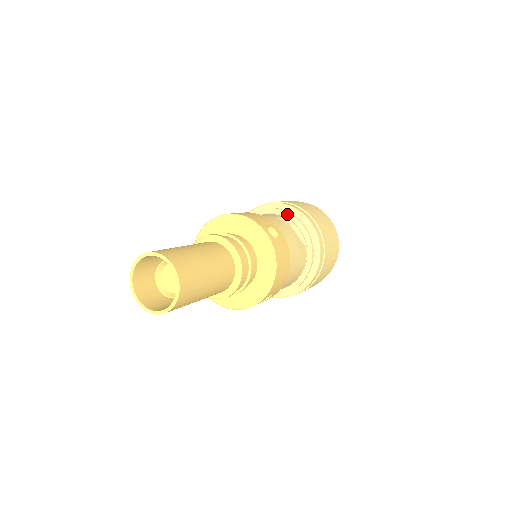
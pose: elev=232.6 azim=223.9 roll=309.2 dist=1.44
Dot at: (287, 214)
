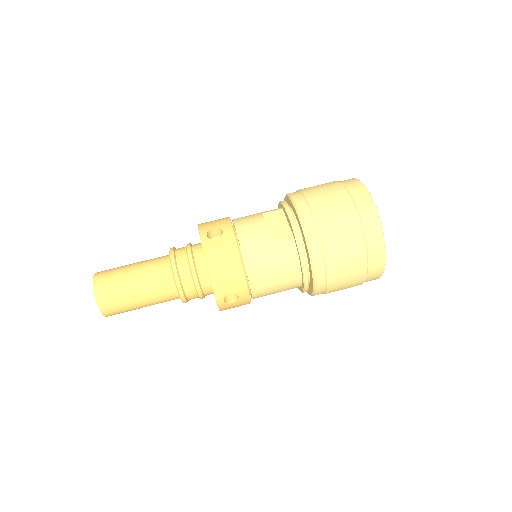
Dot at: (282, 205)
